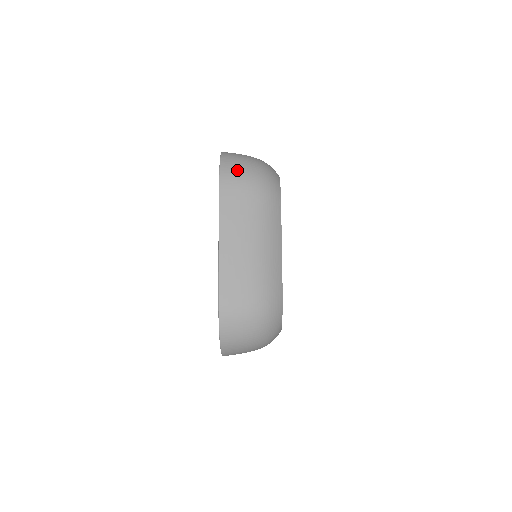
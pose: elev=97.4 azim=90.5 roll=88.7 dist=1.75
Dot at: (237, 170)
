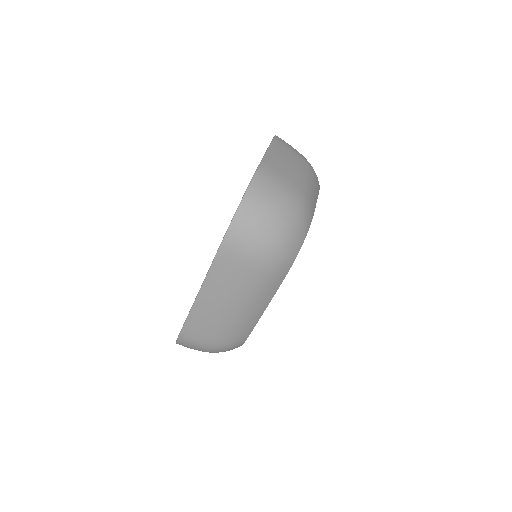
Dot at: (249, 237)
